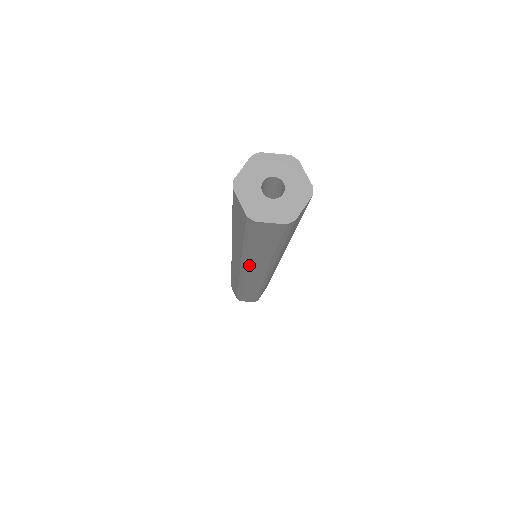
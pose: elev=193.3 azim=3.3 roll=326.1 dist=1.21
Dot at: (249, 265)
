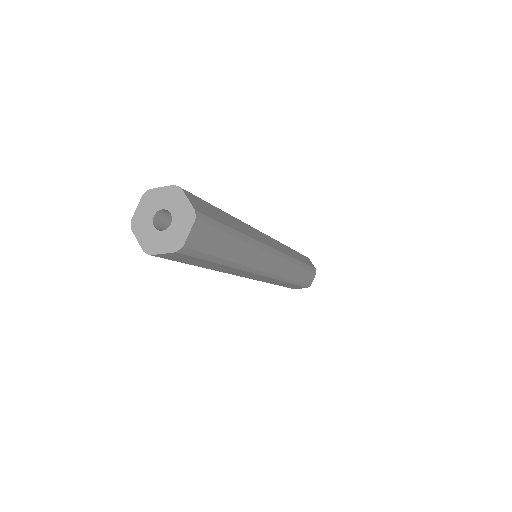
Dot at: occluded
